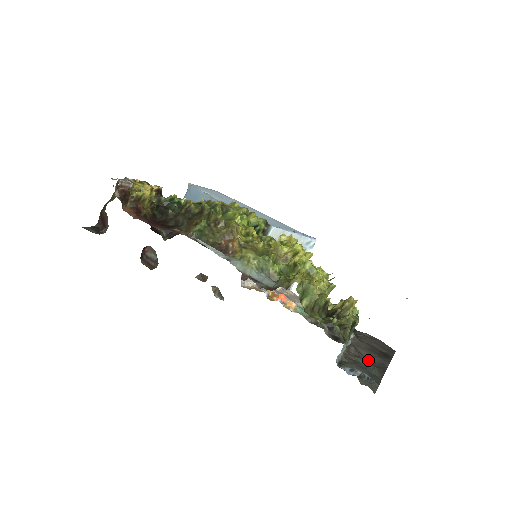
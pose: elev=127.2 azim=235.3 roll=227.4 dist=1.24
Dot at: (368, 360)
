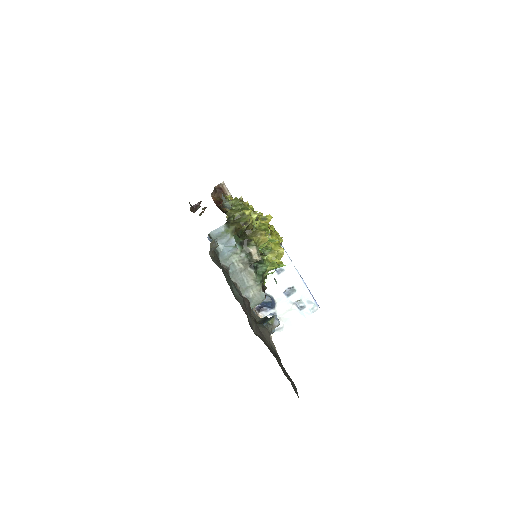
Dot at: (251, 321)
